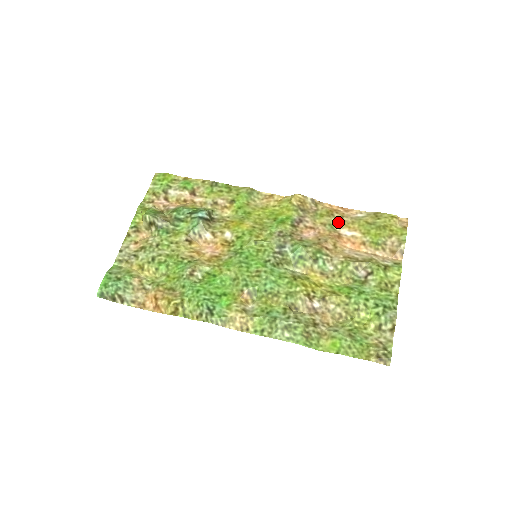
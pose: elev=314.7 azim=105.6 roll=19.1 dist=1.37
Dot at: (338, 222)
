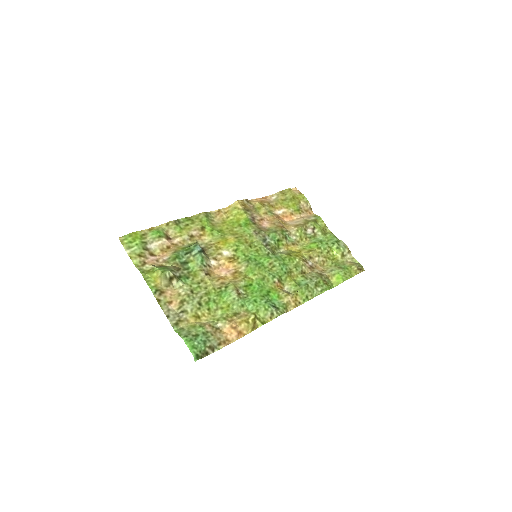
Dot at: (270, 208)
